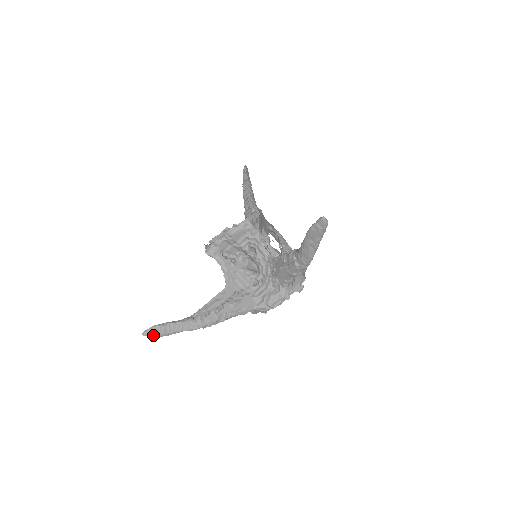
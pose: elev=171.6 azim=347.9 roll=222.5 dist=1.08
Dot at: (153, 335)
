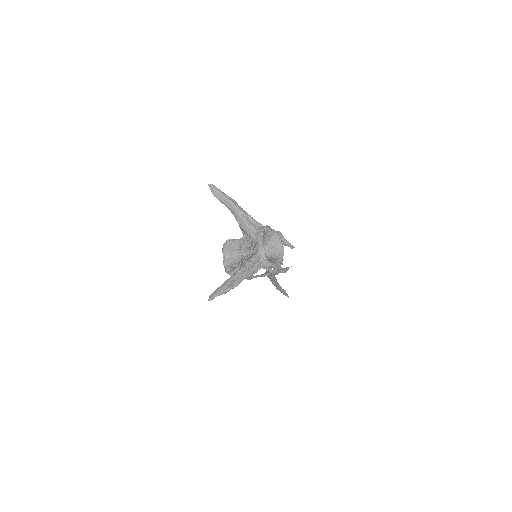
Dot at: (213, 297)
